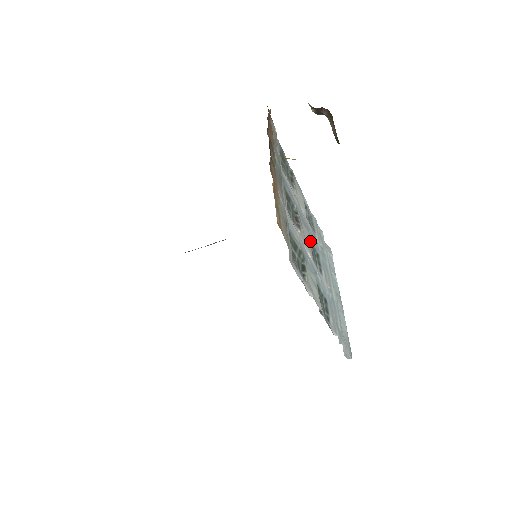
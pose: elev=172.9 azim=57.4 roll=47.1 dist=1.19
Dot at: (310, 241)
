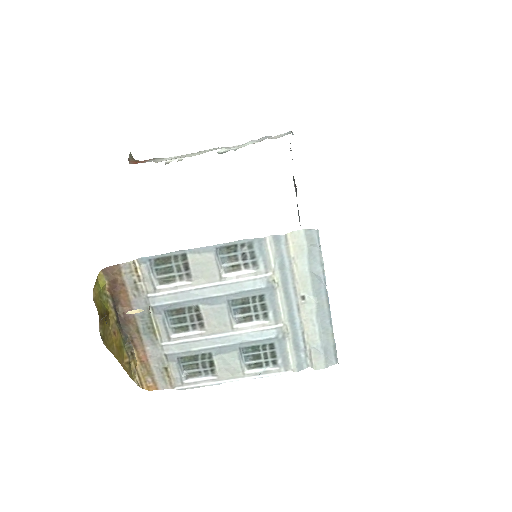
Dot at: (237, 302)
